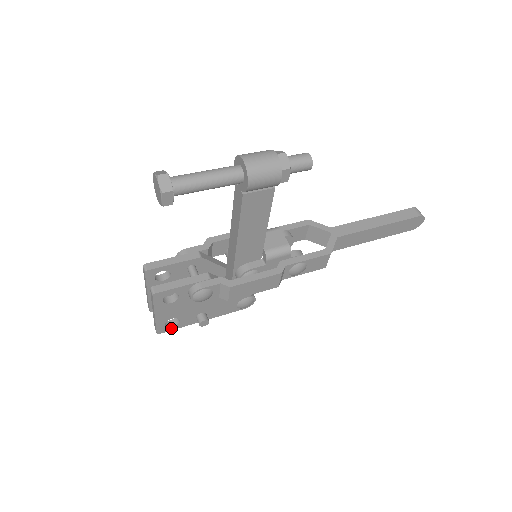
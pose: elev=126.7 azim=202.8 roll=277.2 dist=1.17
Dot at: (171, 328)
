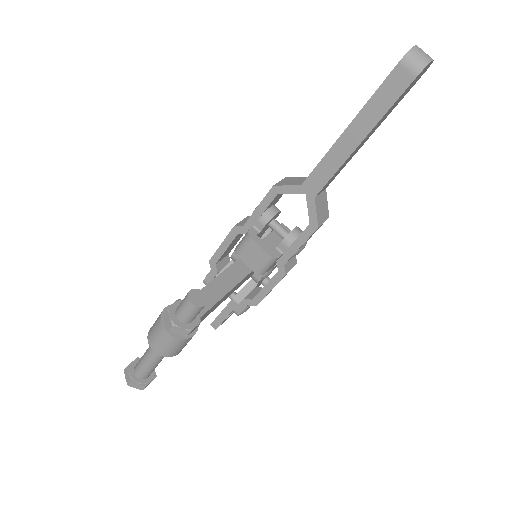
Dot at: occluded
